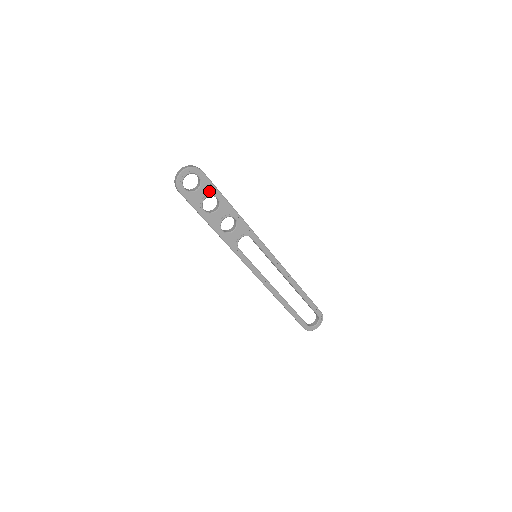
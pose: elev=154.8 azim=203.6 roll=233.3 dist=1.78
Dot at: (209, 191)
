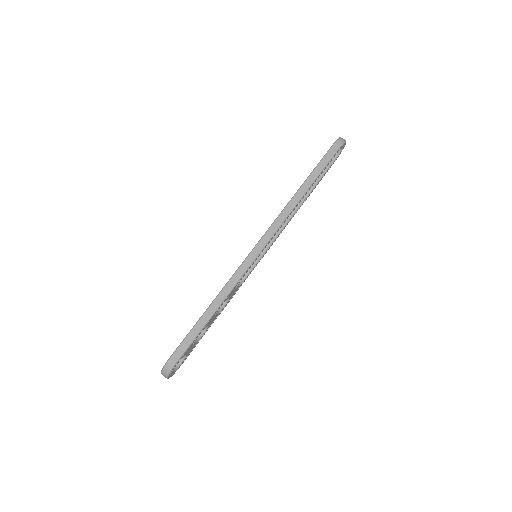
Dot at: (191, 345)
